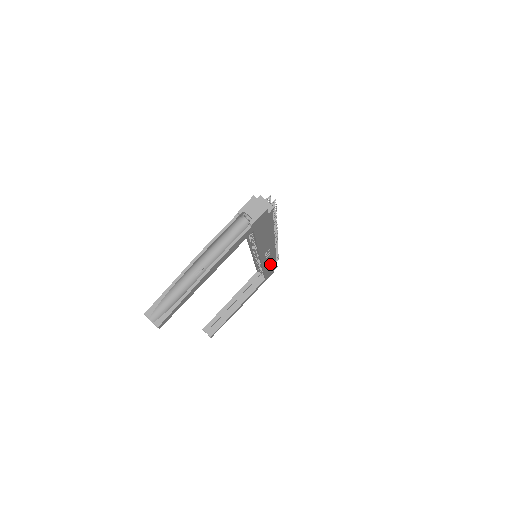
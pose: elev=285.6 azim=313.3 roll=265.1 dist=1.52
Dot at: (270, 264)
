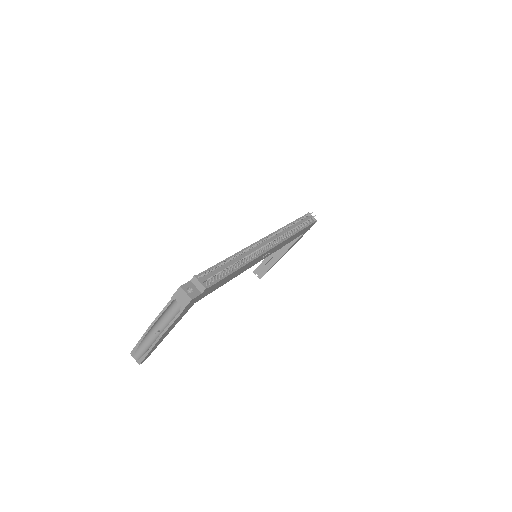
Dot at: (292, 238)
